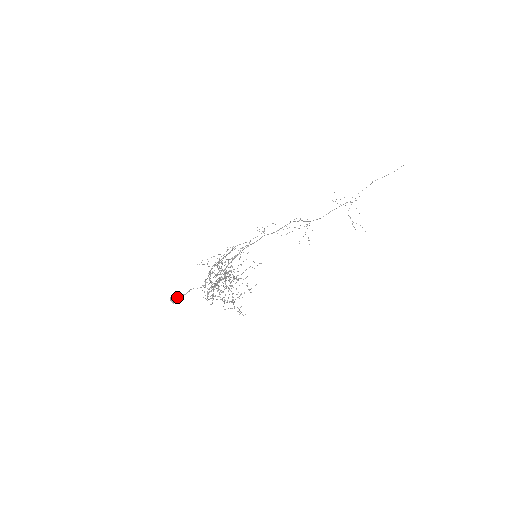
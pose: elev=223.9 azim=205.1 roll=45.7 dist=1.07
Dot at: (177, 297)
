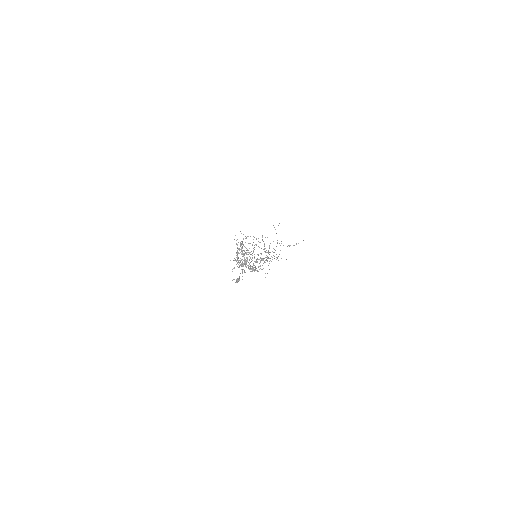
Dot at: (238, 279)
